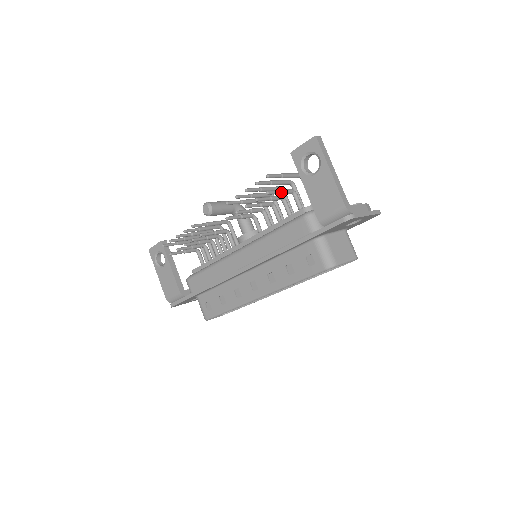
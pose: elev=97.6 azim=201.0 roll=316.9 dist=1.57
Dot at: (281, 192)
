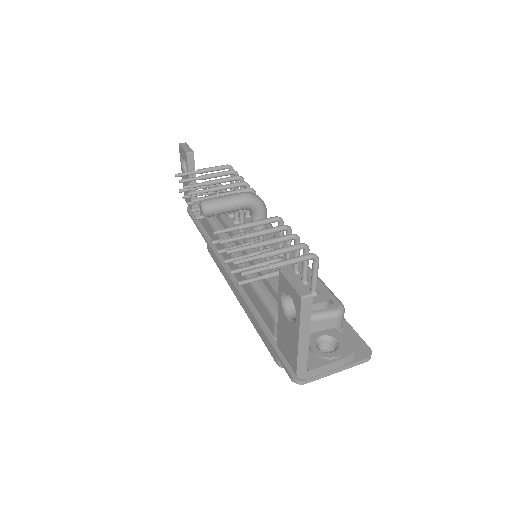
Dot at: (265, 278)
